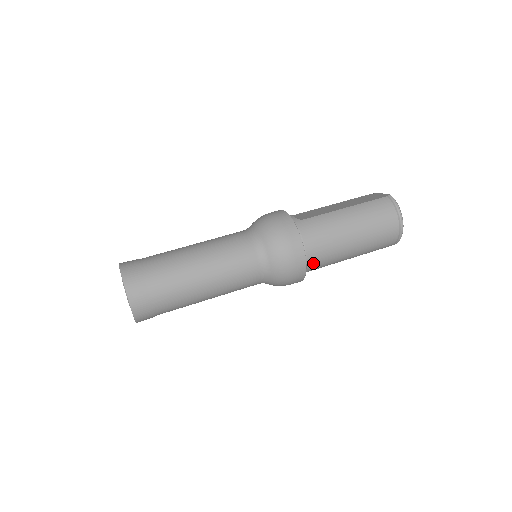
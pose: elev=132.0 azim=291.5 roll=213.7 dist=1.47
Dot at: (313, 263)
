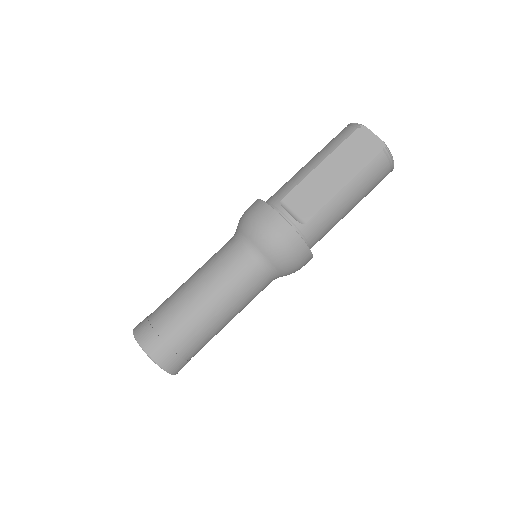
Dot at: occluded
